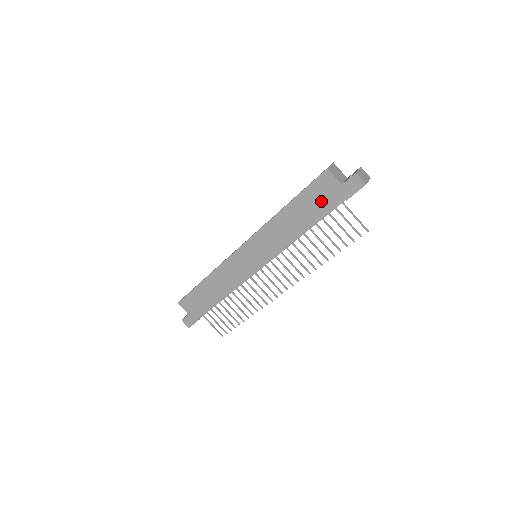
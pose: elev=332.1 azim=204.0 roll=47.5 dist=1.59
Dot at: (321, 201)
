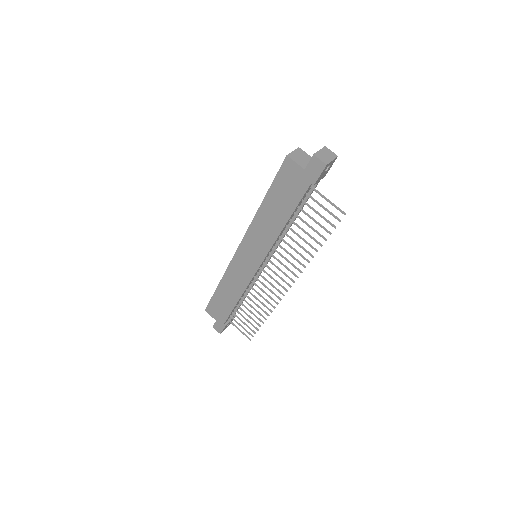
Dot at: (291, 190)
